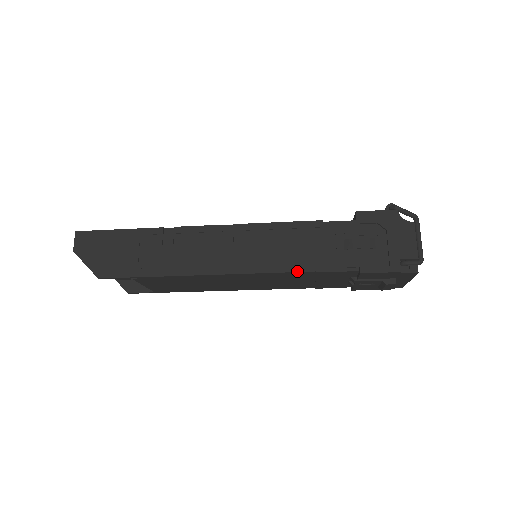
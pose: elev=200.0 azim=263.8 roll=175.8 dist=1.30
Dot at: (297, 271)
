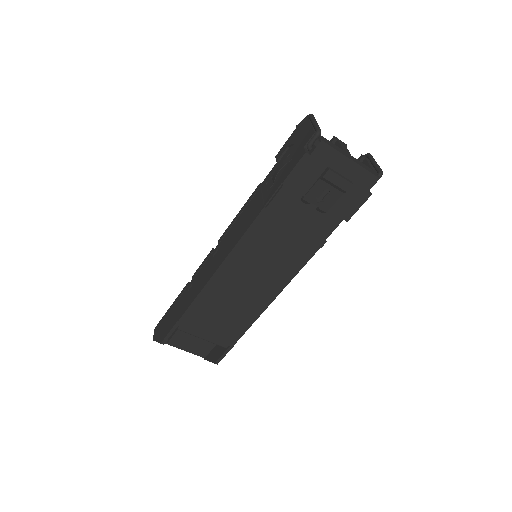
Dot at: (249, 226)
